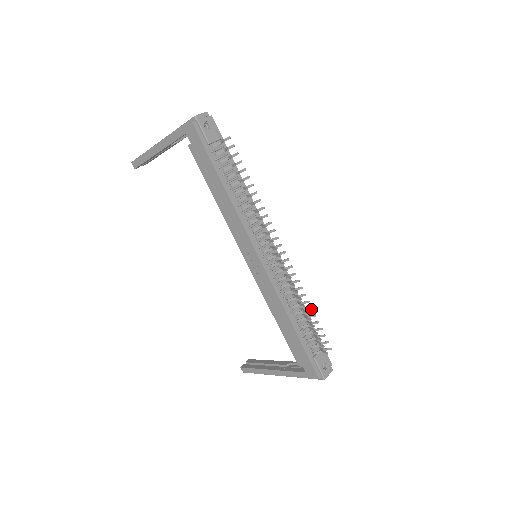
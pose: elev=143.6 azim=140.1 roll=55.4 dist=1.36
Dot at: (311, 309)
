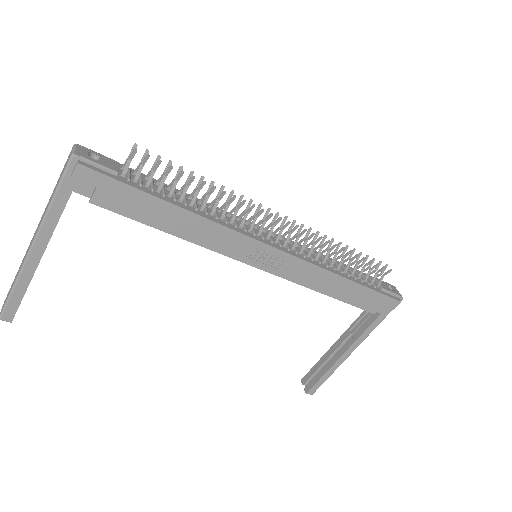
Dot at: (347, 248)
